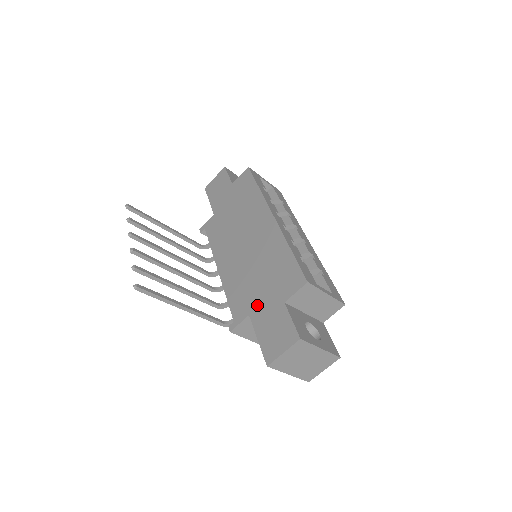
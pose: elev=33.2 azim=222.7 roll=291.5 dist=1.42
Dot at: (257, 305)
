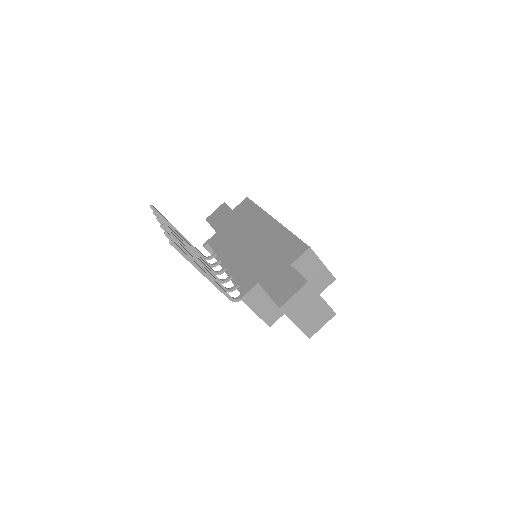
Dot at: (265, 274)
